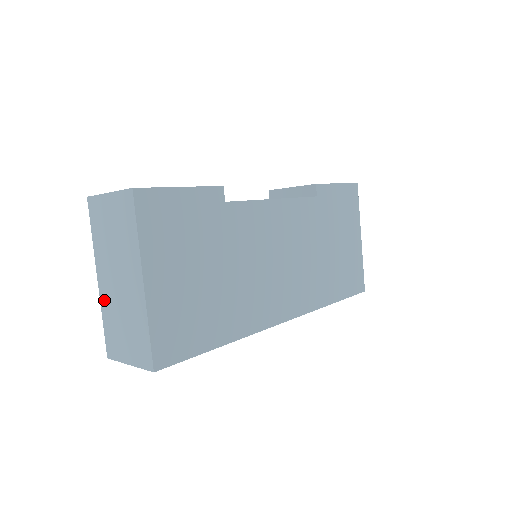
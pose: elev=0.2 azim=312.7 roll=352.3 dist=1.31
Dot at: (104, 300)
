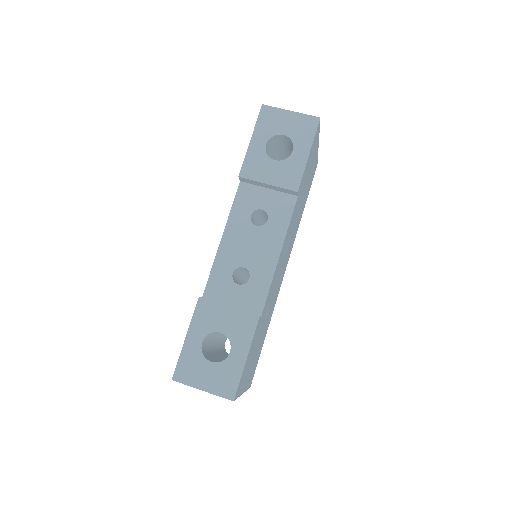
Dot at: occluded
